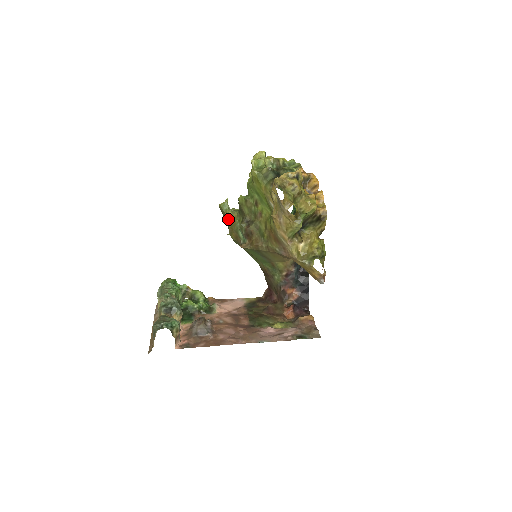
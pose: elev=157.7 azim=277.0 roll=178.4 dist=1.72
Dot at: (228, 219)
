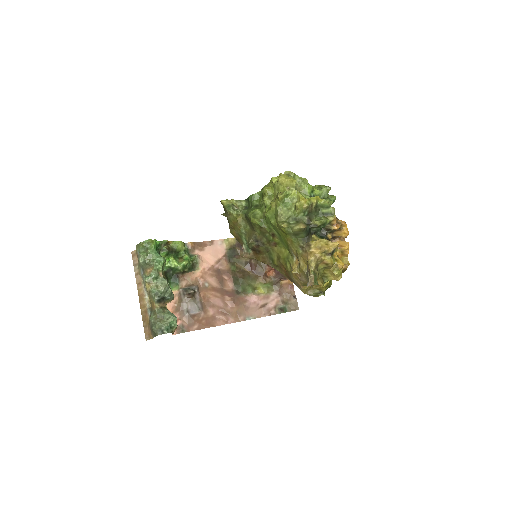
Dot at: (231, 219)
